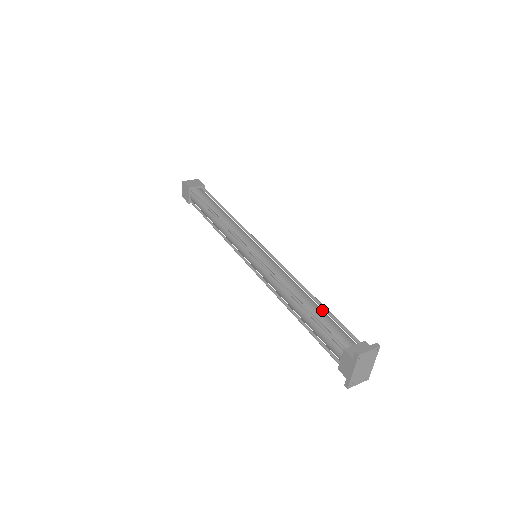
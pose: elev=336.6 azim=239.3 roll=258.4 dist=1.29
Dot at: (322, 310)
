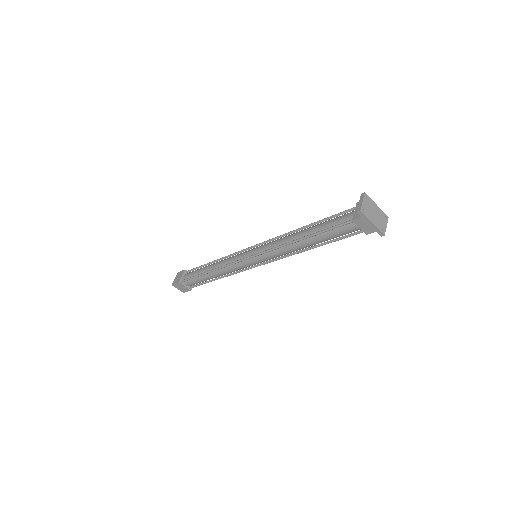
Dot at: (319, 224)
